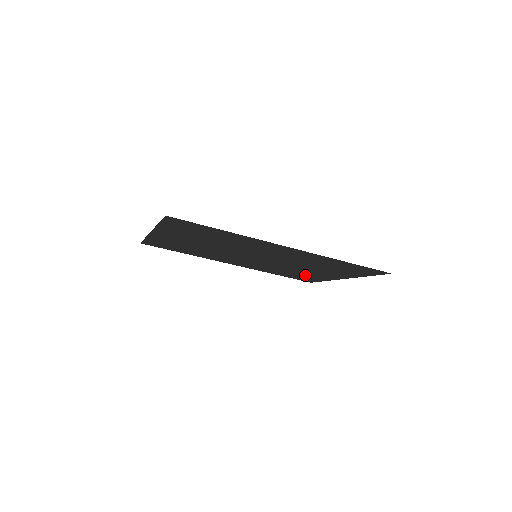
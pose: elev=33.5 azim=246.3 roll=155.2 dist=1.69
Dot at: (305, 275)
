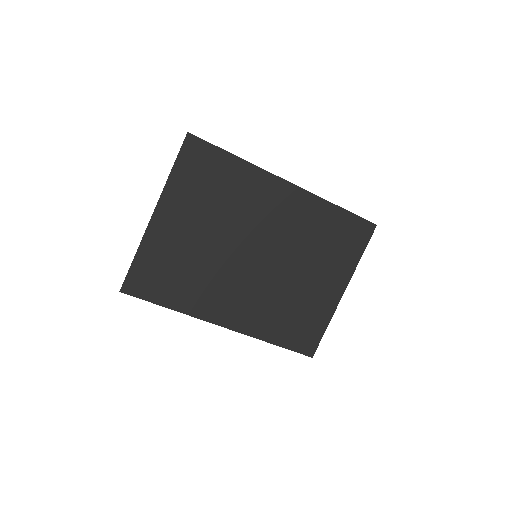
Dot at: (305, 314)
